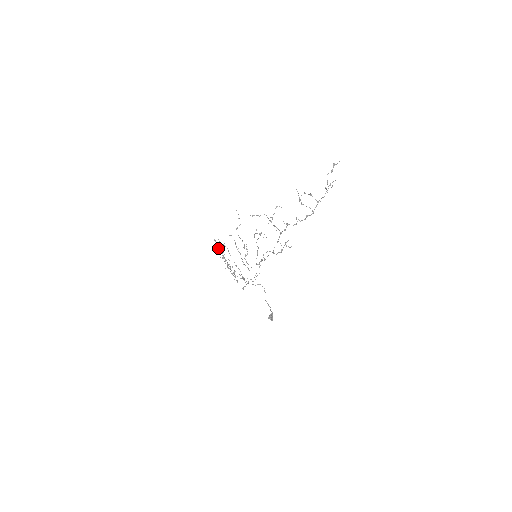
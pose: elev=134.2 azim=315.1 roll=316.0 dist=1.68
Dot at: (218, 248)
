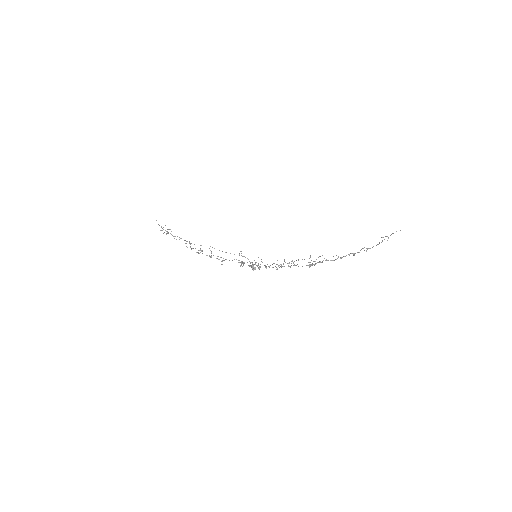
Dot at: occluded
